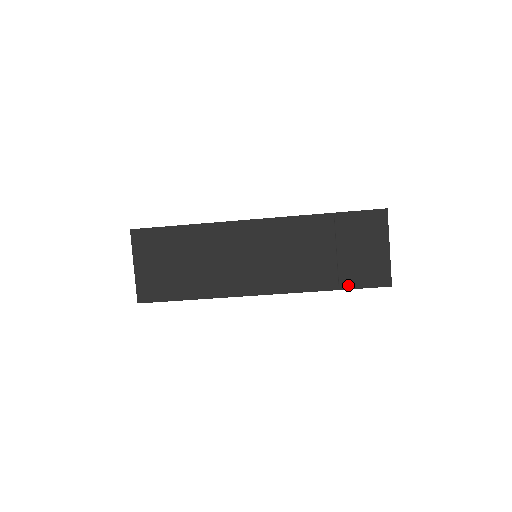
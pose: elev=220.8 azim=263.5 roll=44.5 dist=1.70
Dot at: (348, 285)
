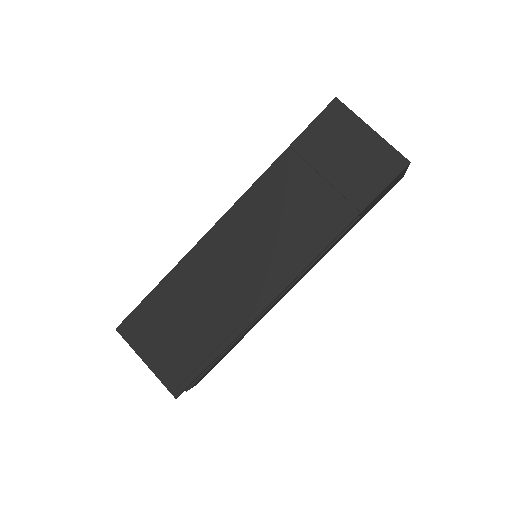
Dot at: (365, 200)
